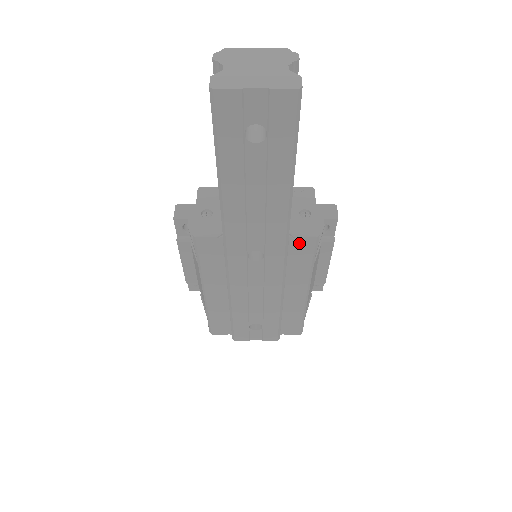
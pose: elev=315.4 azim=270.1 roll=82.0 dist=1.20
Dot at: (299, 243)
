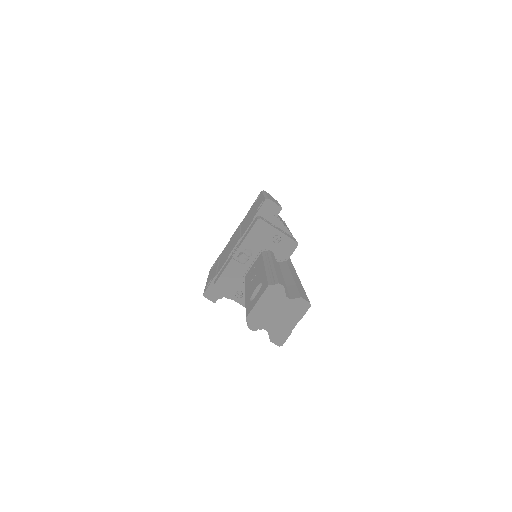
Dot at: occluded
